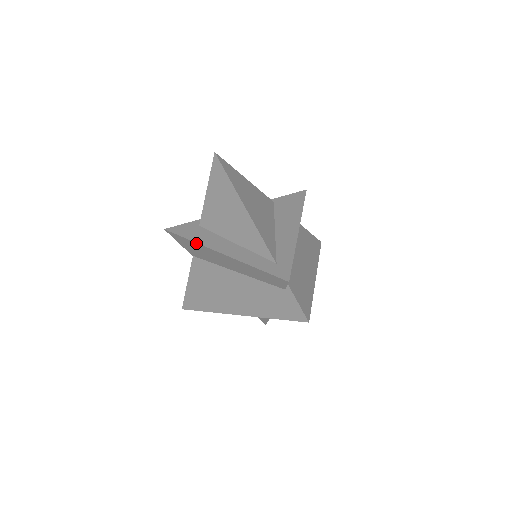
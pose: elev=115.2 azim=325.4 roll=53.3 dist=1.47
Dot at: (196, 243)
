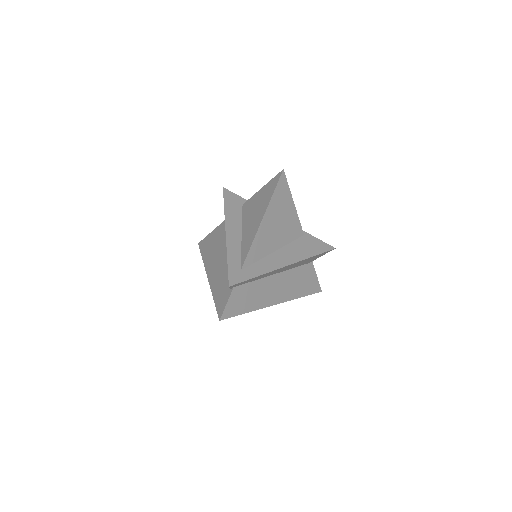
Dot at: (225, 213)
